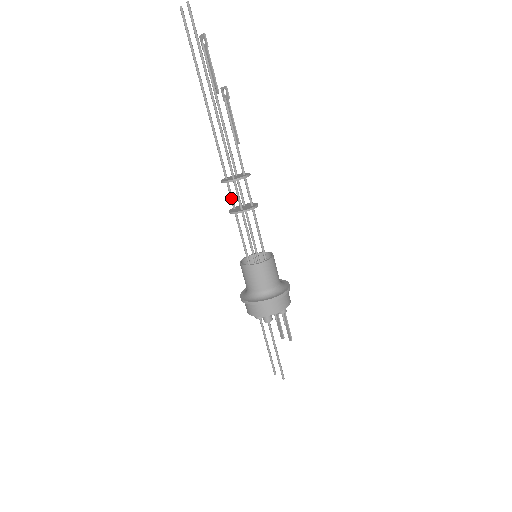
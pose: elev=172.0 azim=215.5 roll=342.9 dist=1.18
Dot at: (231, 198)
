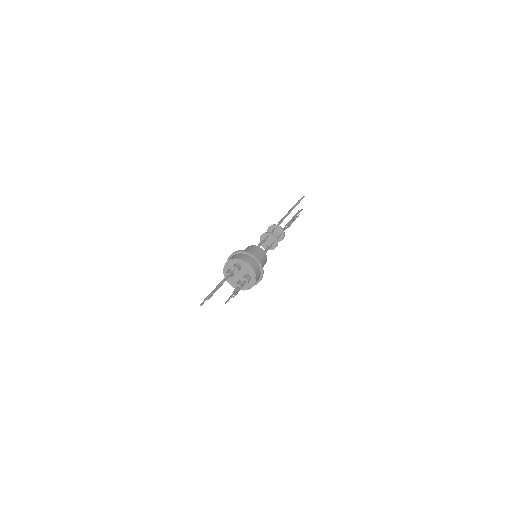
Dot at: occluded
